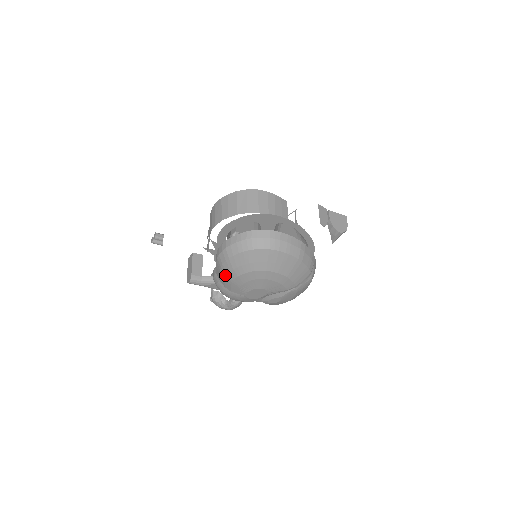
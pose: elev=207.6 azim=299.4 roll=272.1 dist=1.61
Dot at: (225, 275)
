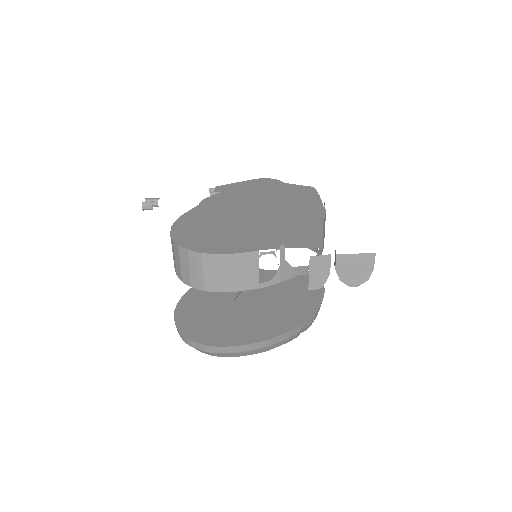
Dot at: occluded
